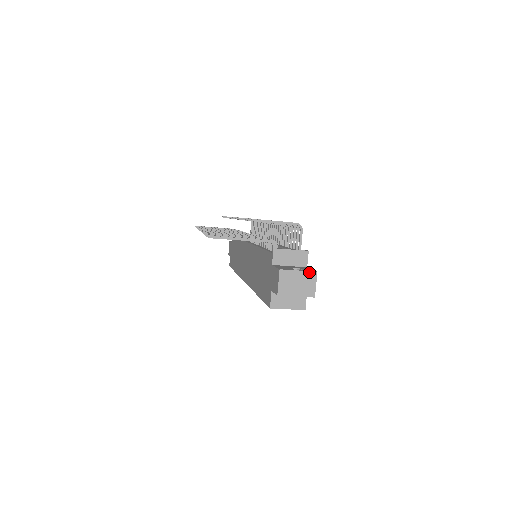
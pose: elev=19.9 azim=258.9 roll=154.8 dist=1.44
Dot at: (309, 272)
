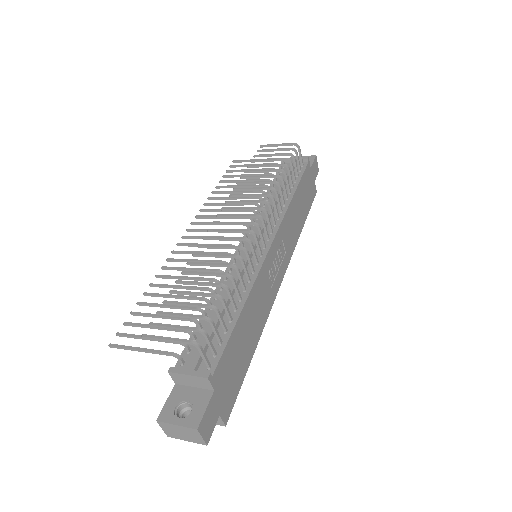
Dot at: (188, 428)
